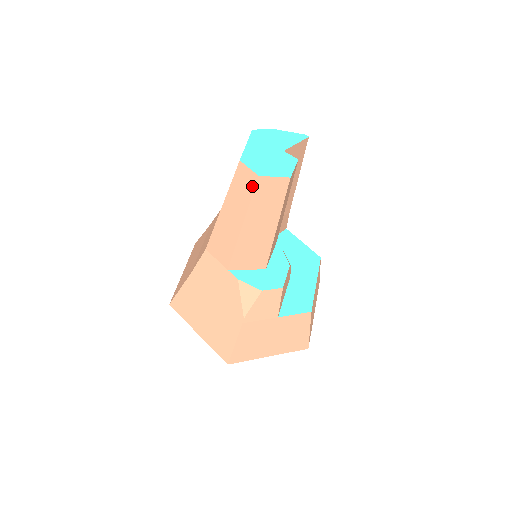
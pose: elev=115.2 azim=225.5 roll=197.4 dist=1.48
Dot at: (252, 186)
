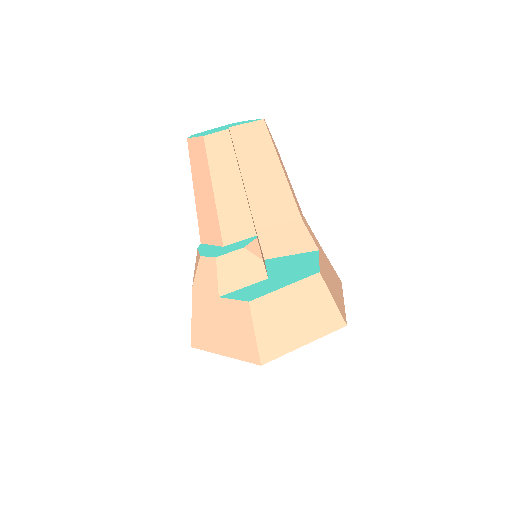
Dot at: (189, 150)
